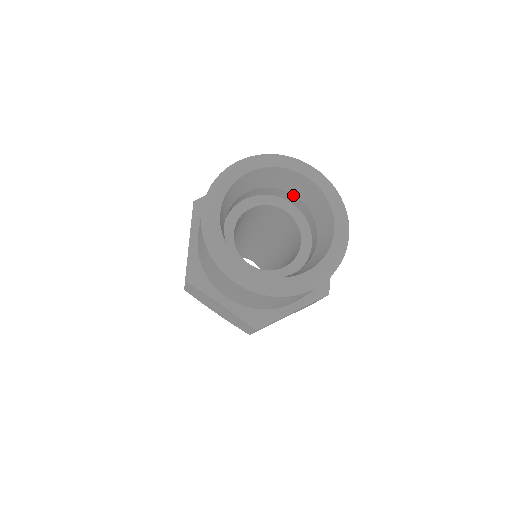
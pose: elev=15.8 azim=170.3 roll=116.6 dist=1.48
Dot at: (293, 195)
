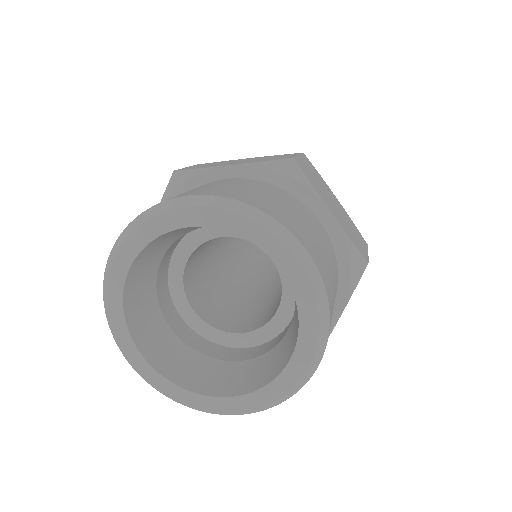
Dot at: occluded
